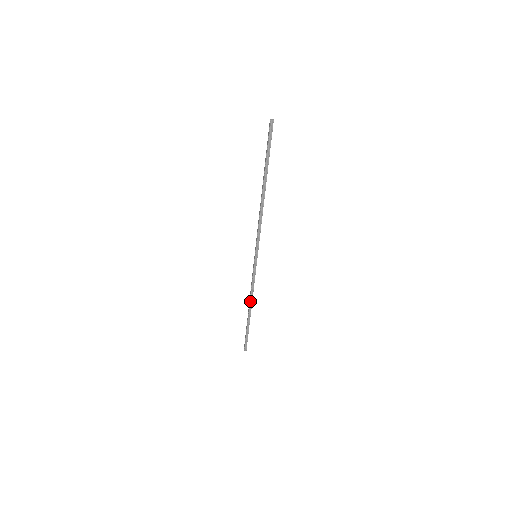
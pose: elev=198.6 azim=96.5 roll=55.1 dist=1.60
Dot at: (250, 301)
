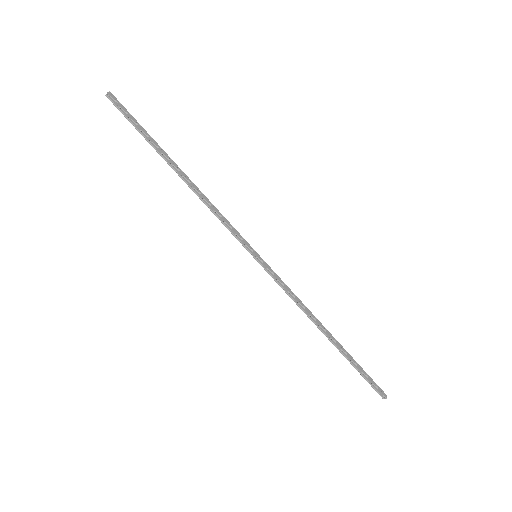
Dot at: (313, 321)
